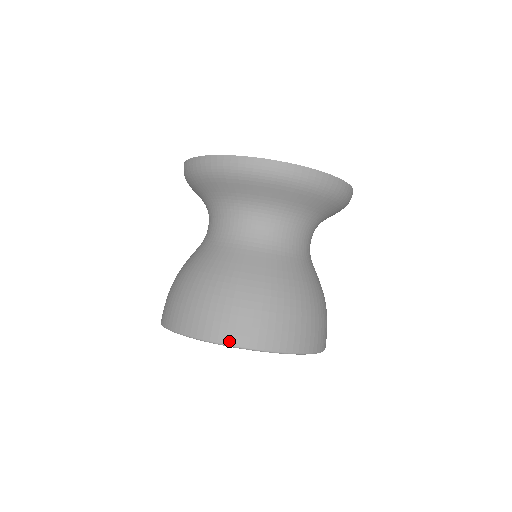
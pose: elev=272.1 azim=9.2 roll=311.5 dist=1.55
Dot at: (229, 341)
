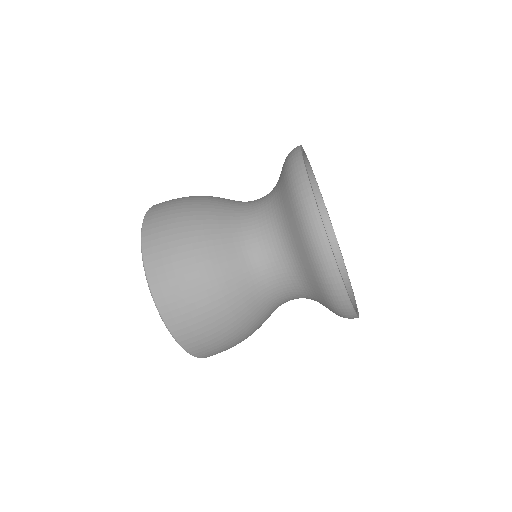
Dot at: (152, 281)
